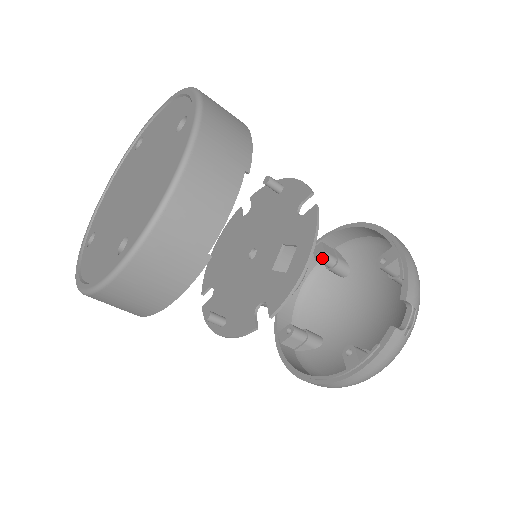
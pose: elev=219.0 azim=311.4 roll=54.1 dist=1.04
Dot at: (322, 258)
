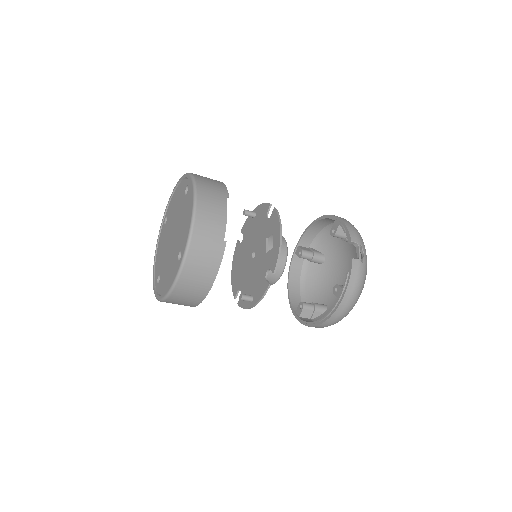
Dot at: (302, 254)
